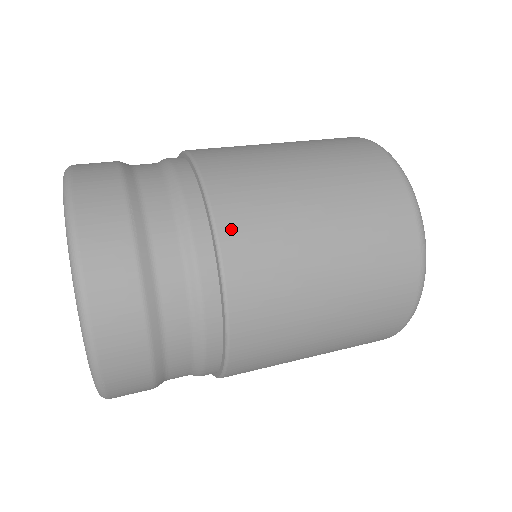
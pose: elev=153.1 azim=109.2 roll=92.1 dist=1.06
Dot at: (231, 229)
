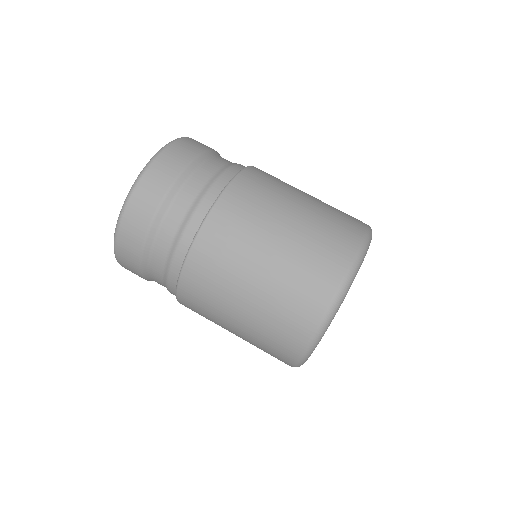
Dot at: occluded
